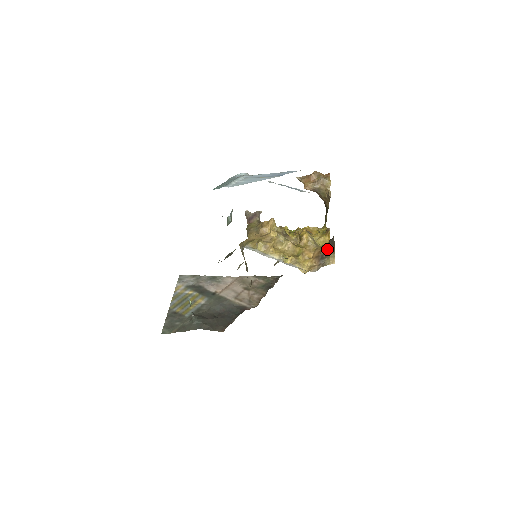
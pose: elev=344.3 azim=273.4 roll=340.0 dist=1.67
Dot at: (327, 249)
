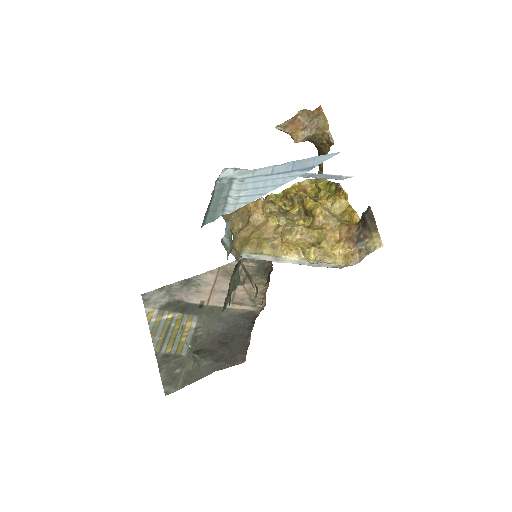
Dot at: (362, 226)
